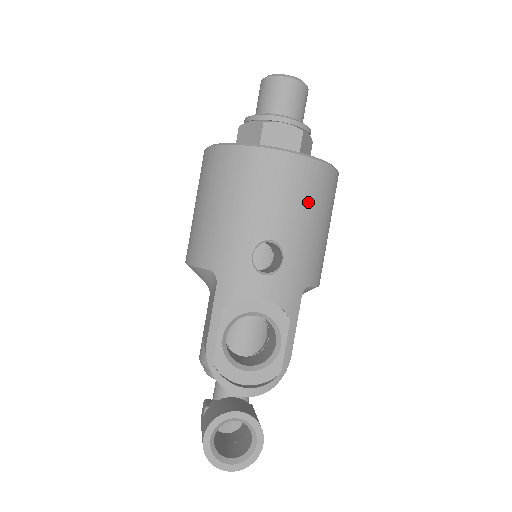
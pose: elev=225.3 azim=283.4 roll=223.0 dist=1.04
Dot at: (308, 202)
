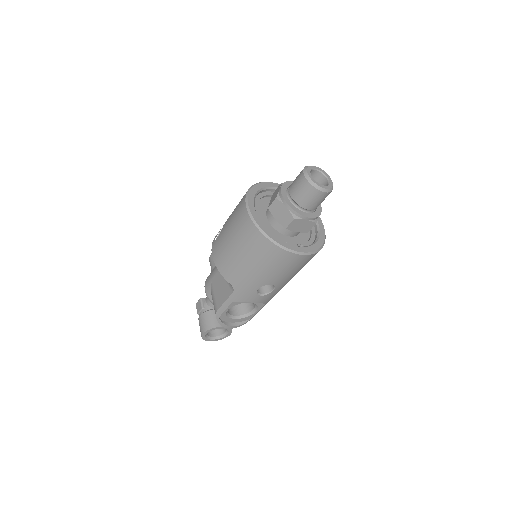
Dot at: (300, 268)
